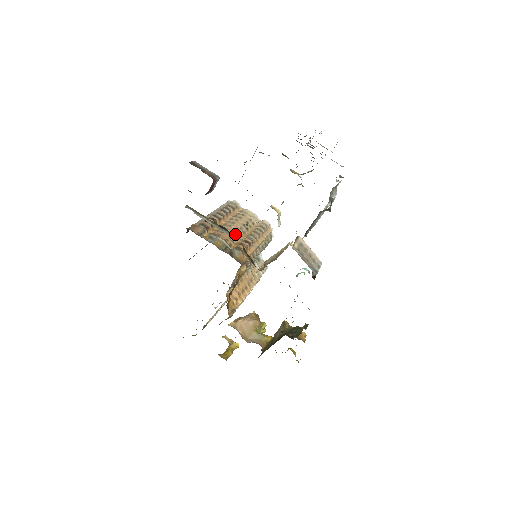
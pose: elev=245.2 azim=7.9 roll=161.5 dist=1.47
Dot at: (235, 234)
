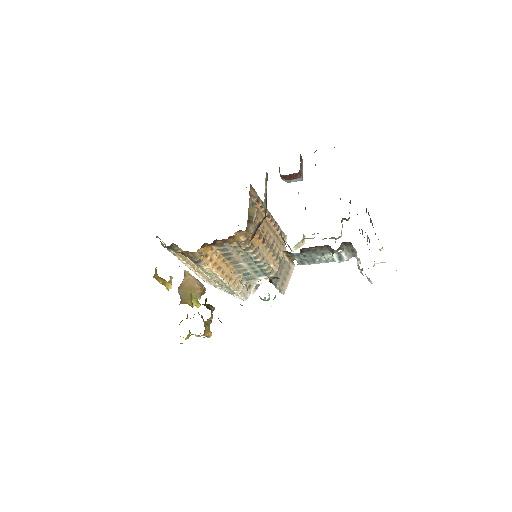
Dot at: (265, 229)
